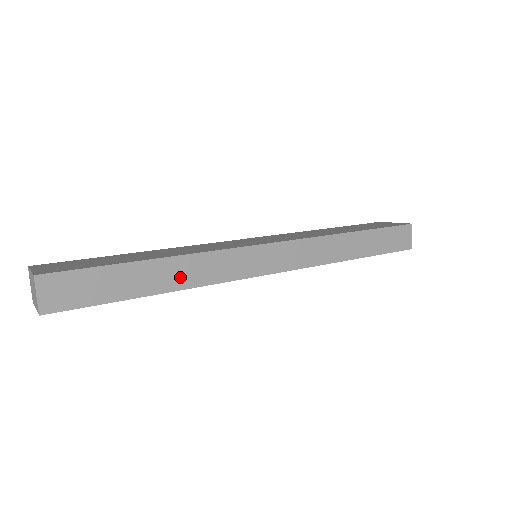
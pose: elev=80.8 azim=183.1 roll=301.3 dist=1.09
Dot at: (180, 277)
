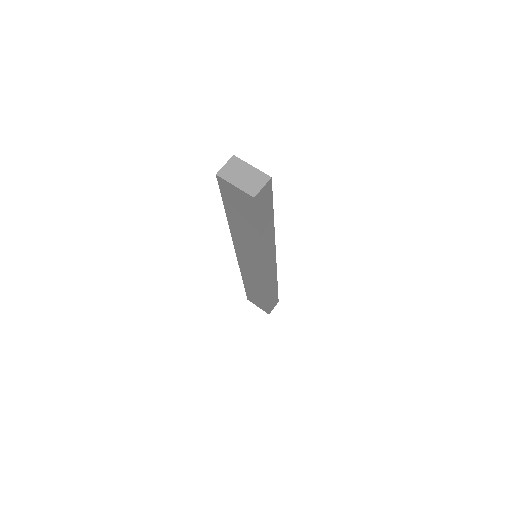
Dot at: (266, 238)
